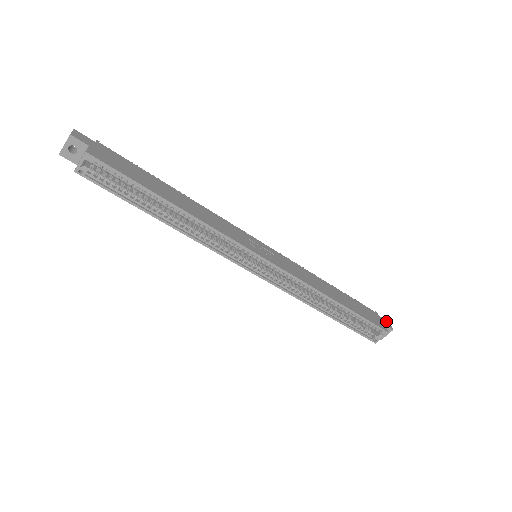
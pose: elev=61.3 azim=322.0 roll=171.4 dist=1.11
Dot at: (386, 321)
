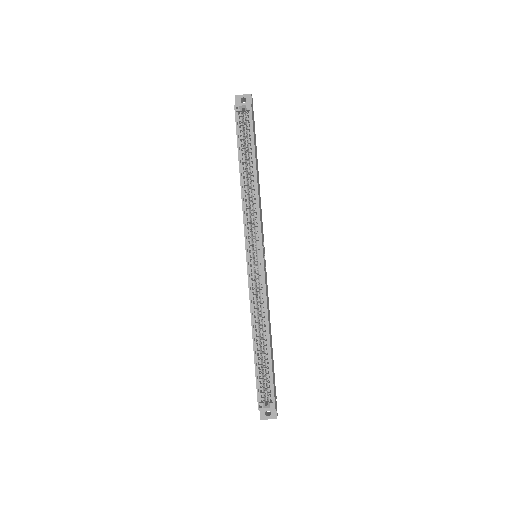
Dot at: occluded
